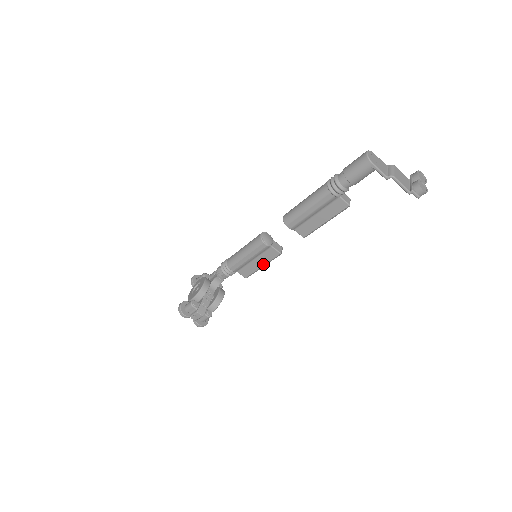
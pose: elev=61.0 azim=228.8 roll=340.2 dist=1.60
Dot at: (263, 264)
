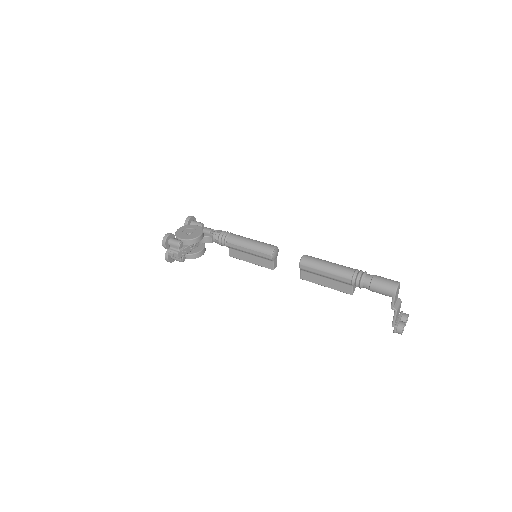
Dot at: (253, 262)
